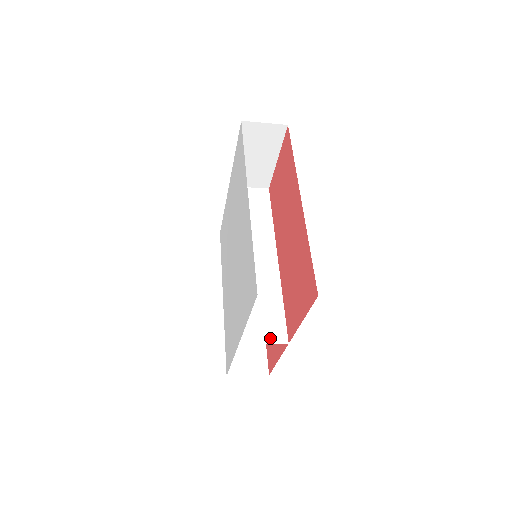
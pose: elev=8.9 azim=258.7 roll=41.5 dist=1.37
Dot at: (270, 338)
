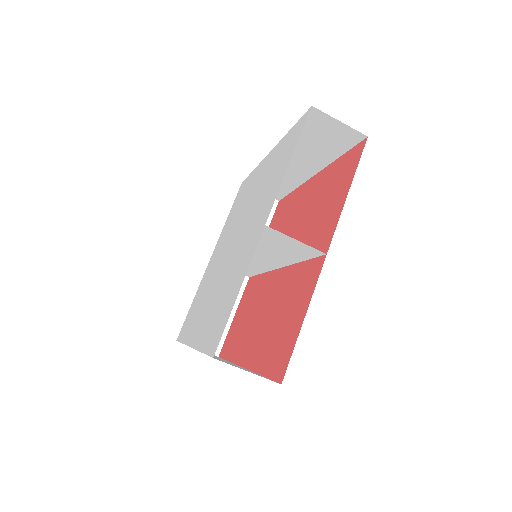
Dot at: (301, 245)
